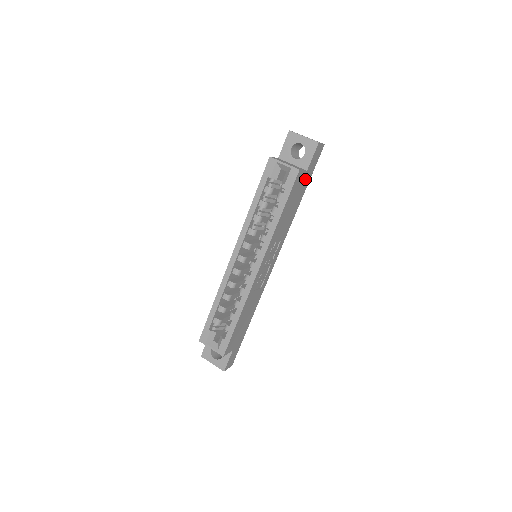
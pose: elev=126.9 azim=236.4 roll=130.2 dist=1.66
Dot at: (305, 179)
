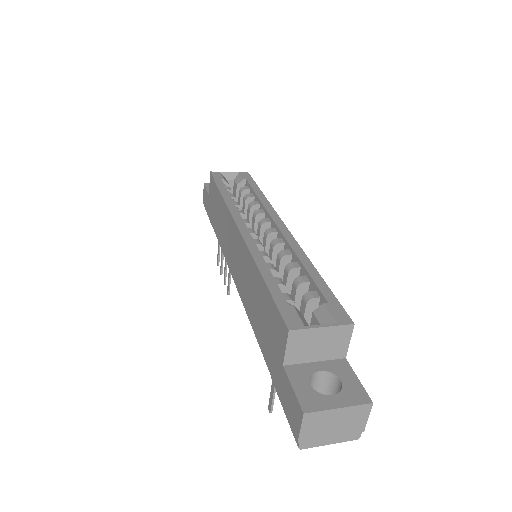
Dot at: occluded
